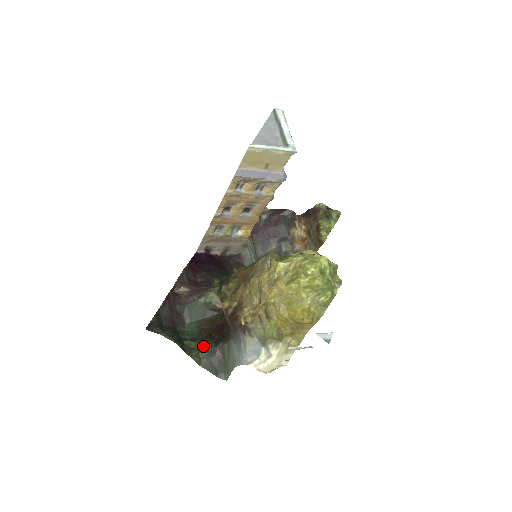
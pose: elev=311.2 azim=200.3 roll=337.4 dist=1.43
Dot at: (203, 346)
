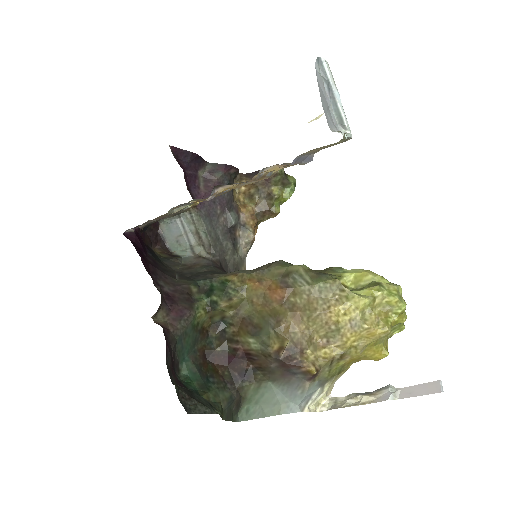
Dot at: (220, 393)
